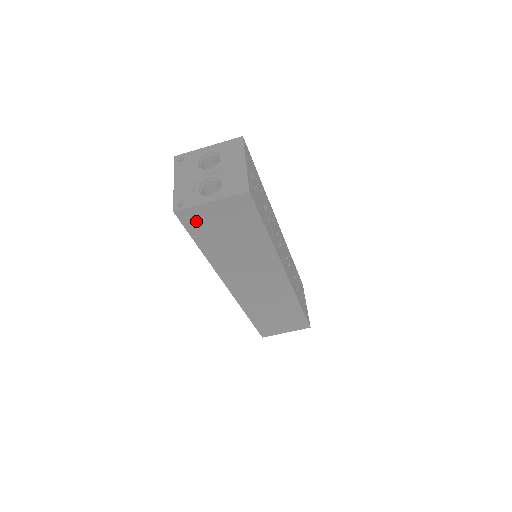
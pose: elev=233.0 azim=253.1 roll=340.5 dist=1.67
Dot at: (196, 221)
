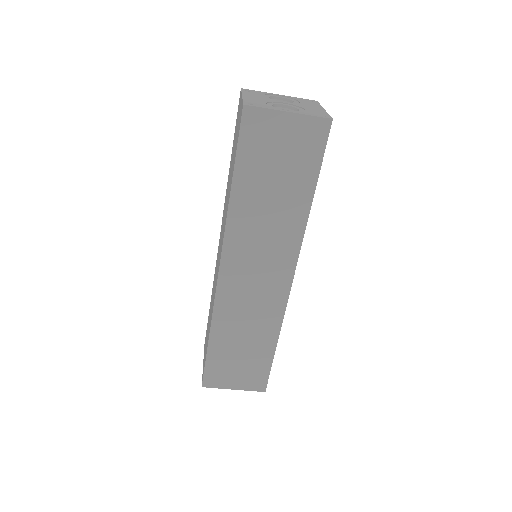
Dot at: (256, 133)
